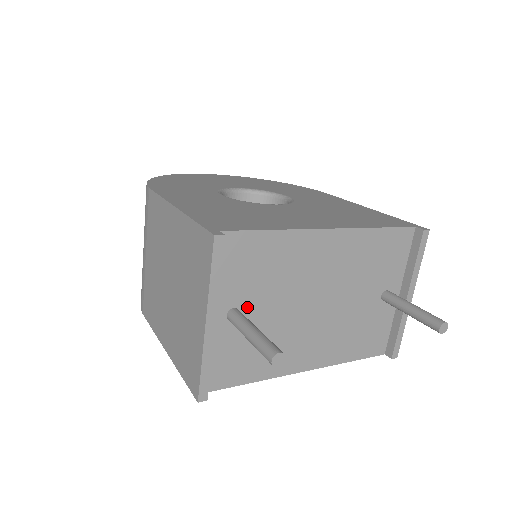
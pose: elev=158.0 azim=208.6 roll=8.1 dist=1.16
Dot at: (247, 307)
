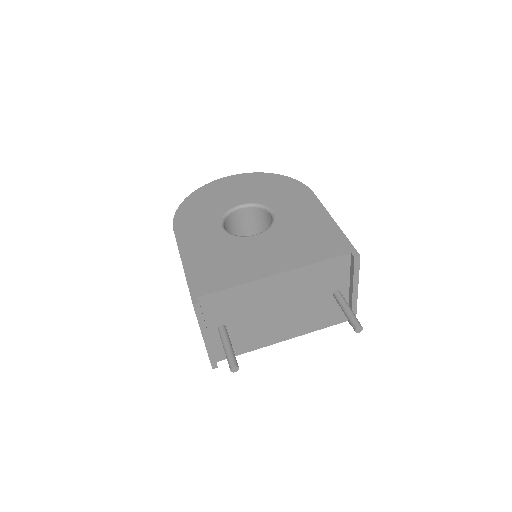
Dot at: (230, 323)
